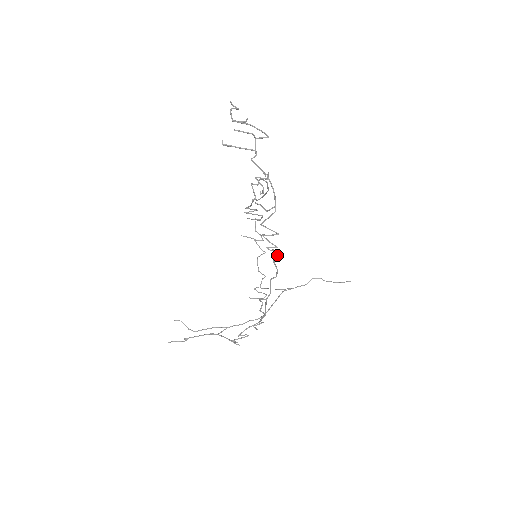
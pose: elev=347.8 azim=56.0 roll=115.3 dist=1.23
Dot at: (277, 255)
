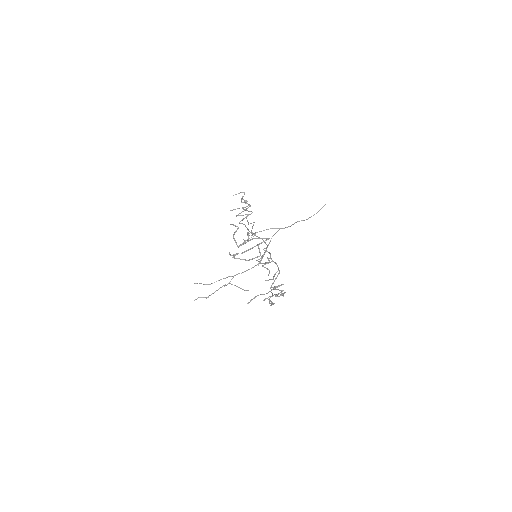
Dot at: (283, 293)
